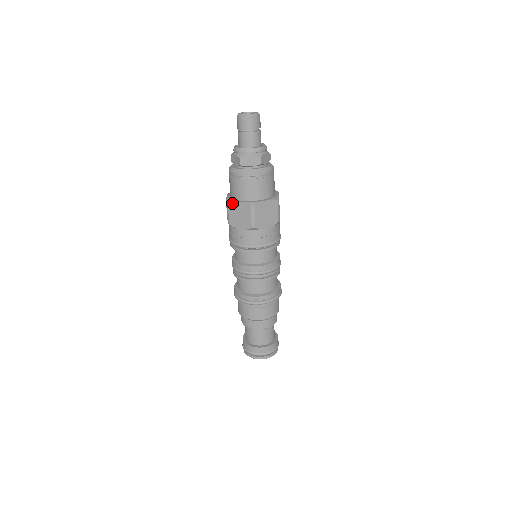
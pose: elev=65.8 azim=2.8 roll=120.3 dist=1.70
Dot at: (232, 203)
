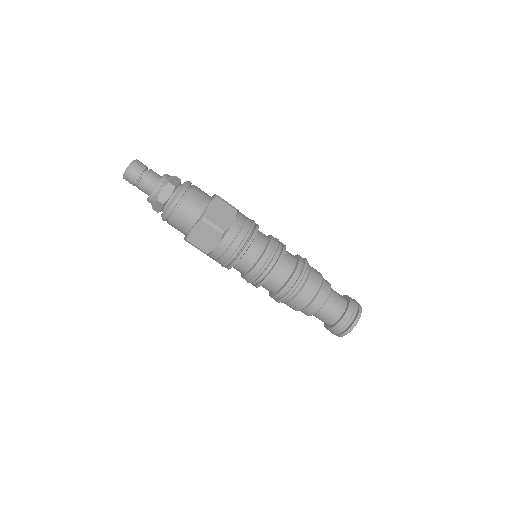
Dot at: (190, 236)
